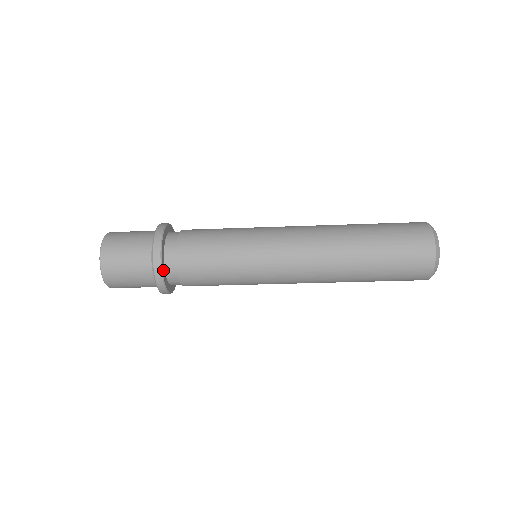
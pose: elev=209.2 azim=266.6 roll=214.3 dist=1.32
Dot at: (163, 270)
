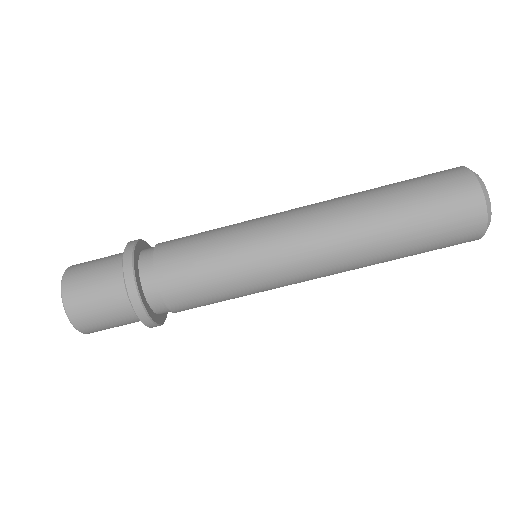
Dot at: (136, 253)
